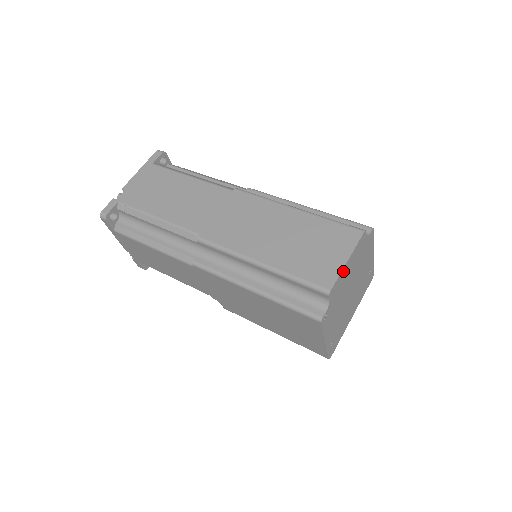
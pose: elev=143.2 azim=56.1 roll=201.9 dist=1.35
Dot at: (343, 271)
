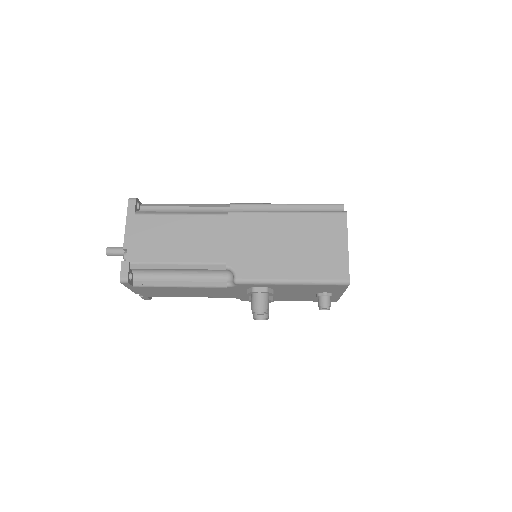
Dot at: occluded
